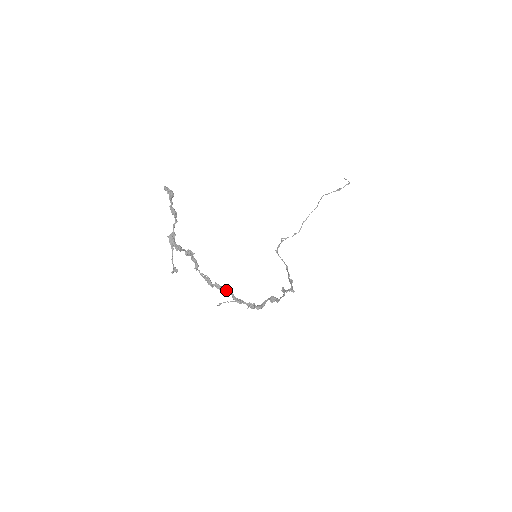
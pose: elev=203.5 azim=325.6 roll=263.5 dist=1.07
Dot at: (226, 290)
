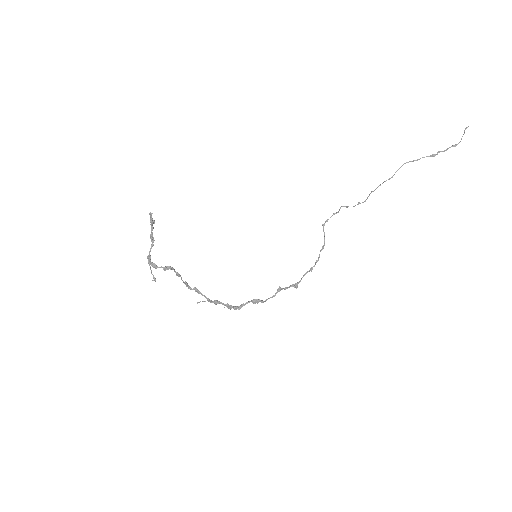
Dot at: occluded
